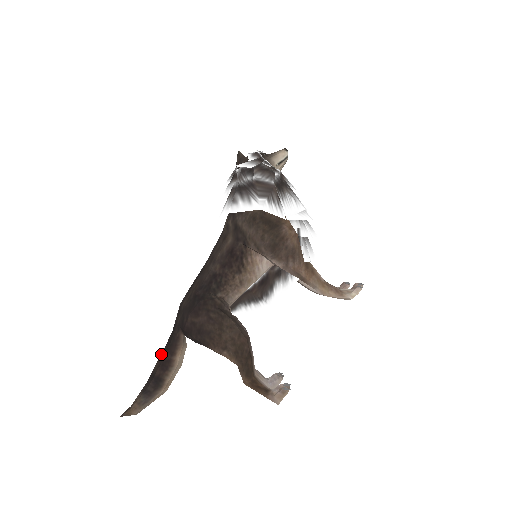
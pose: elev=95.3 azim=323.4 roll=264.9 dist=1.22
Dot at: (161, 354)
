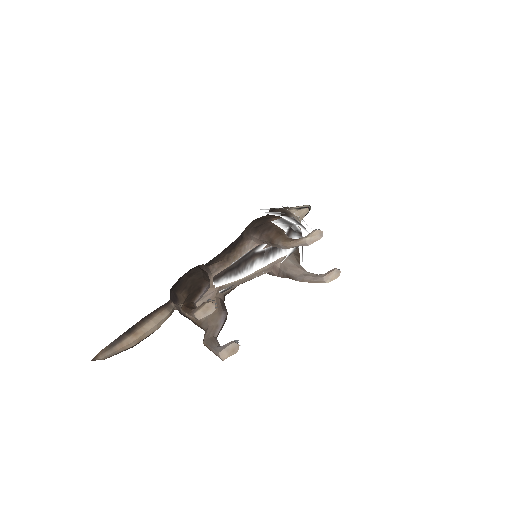
Dot at: occluded
